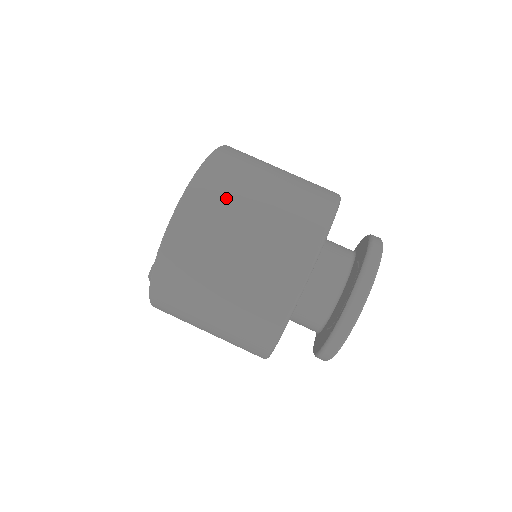
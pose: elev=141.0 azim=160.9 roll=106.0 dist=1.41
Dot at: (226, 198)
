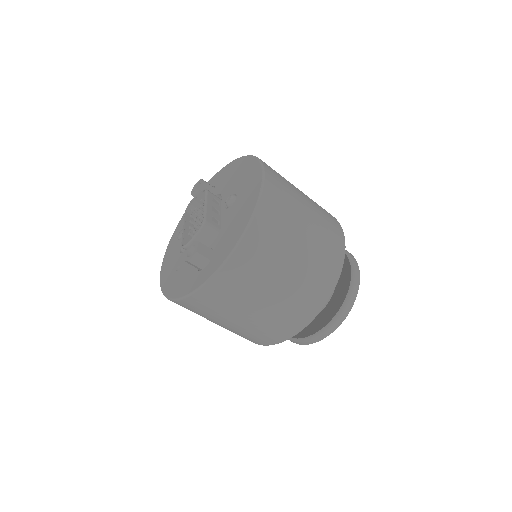
Dot at: (284, 178)
